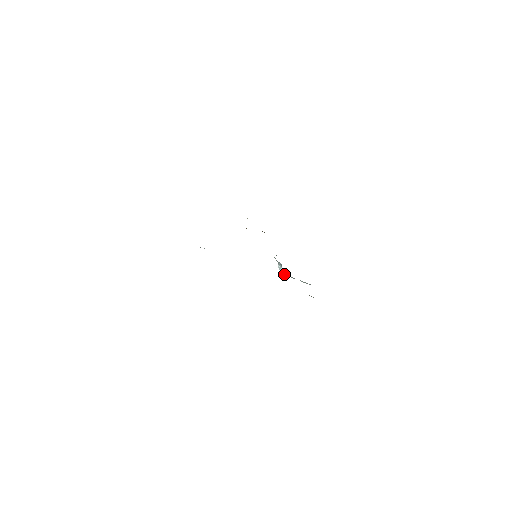
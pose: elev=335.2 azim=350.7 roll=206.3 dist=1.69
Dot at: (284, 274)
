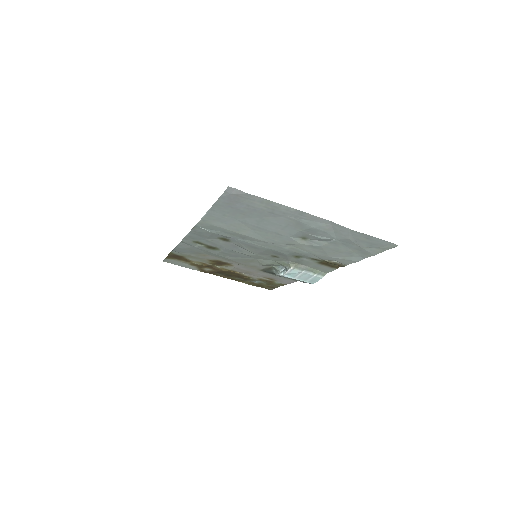
Dot at: (292, 267)
